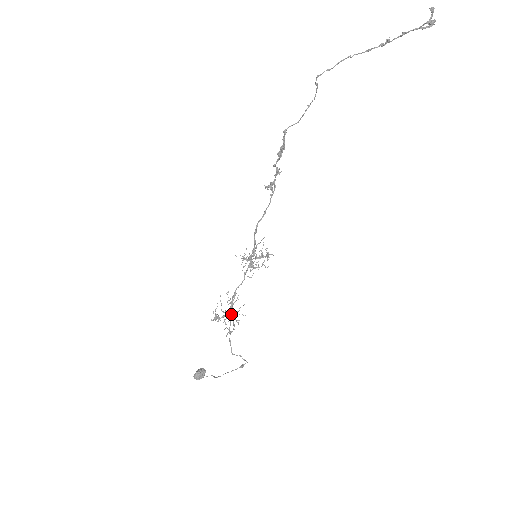
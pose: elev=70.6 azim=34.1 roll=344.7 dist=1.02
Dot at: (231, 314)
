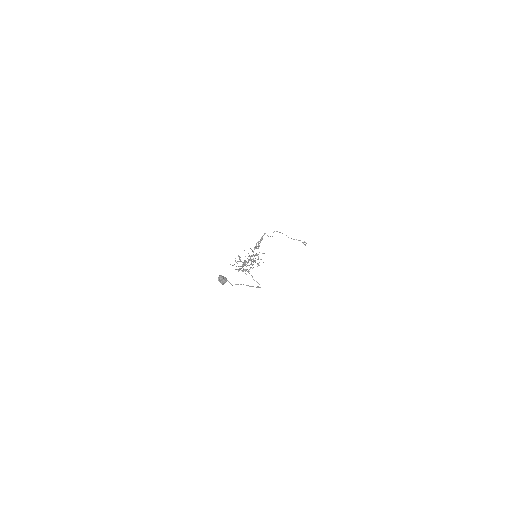
Dot at: (246, 264)
